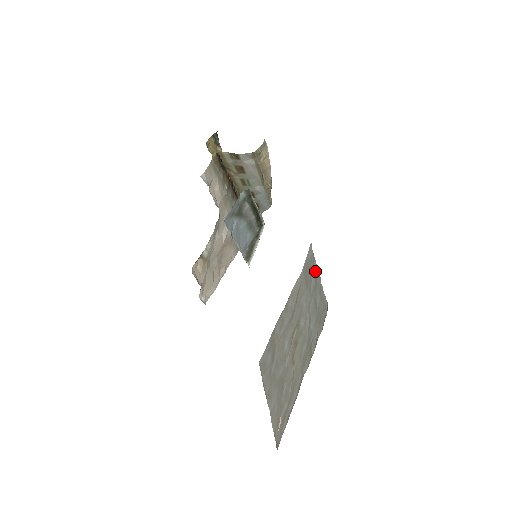
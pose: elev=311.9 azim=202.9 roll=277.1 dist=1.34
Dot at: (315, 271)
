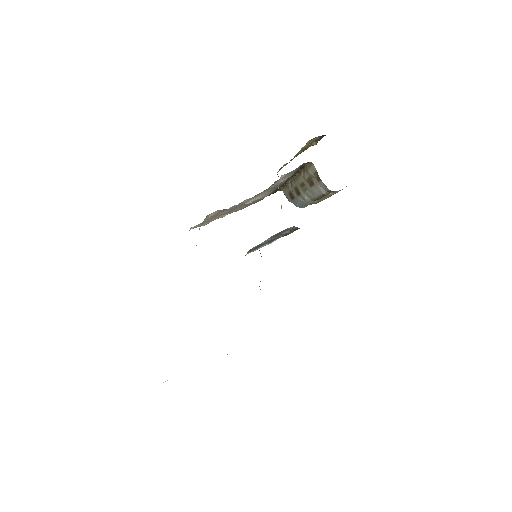
Dot at: occluded
